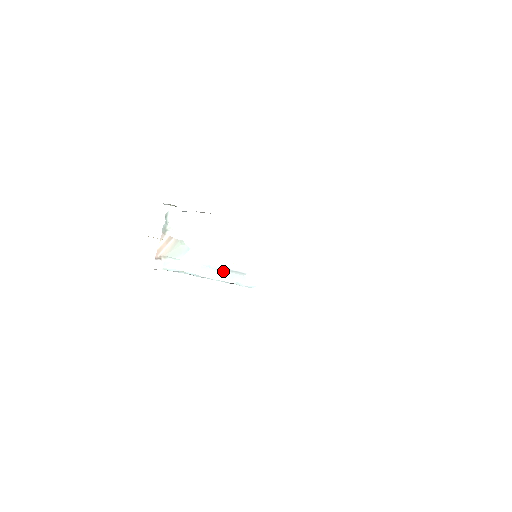
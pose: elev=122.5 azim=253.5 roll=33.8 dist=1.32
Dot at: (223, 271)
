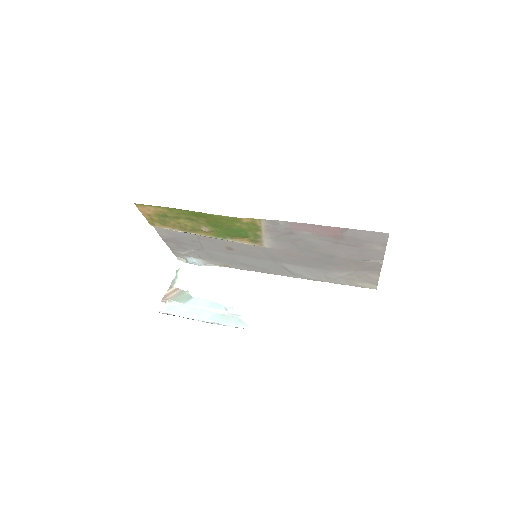
Dot at: (220, 314)
